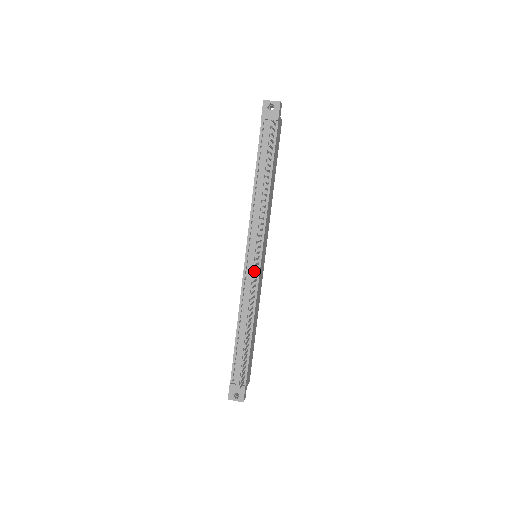
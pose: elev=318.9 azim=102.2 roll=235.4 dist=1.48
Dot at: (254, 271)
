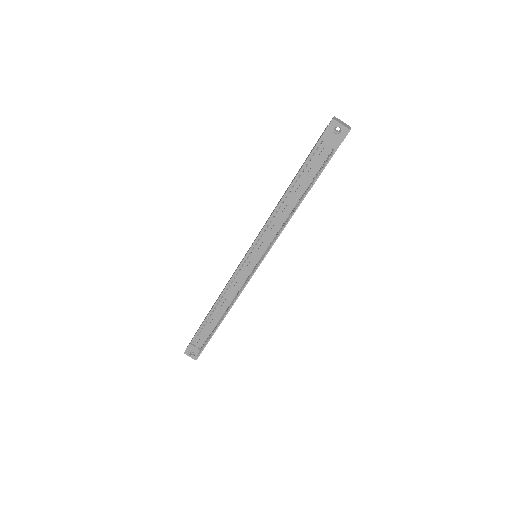
Dot at: occluded
